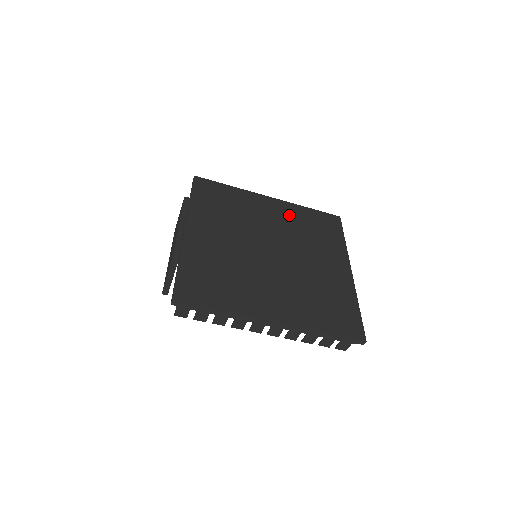
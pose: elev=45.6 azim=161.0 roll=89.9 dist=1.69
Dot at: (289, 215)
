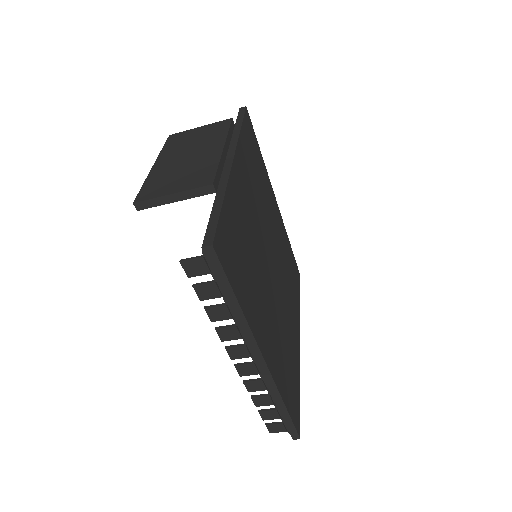
Dot at: (282, 235)
